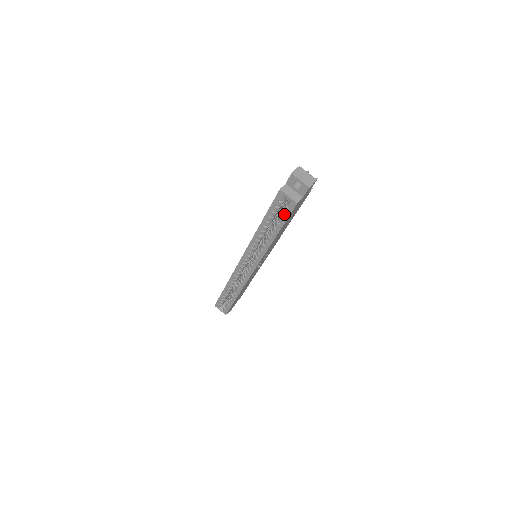
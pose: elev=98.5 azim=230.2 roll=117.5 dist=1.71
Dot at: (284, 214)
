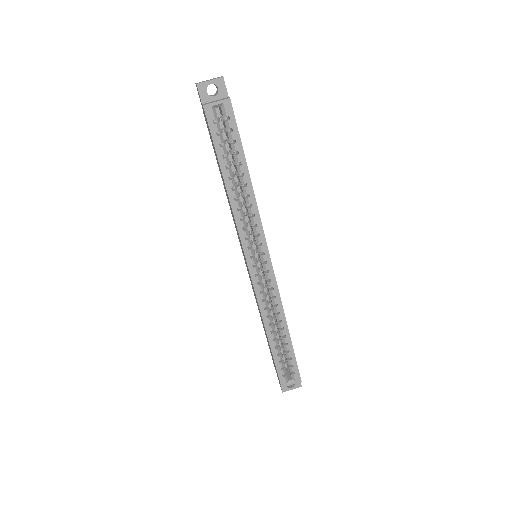
Dot at: (231, 132)
